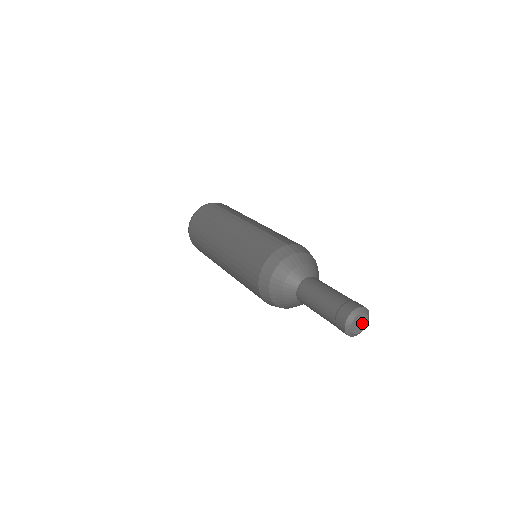
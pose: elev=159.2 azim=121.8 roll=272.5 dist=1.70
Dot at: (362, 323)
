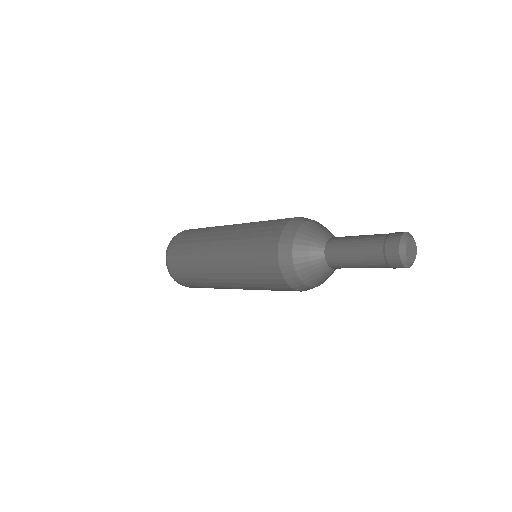
Dot at: (413, 250)
